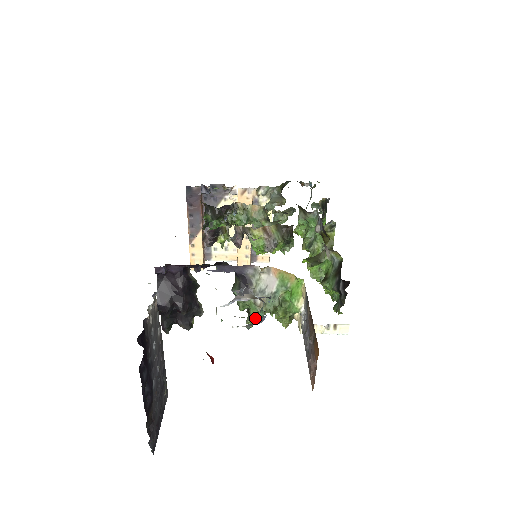
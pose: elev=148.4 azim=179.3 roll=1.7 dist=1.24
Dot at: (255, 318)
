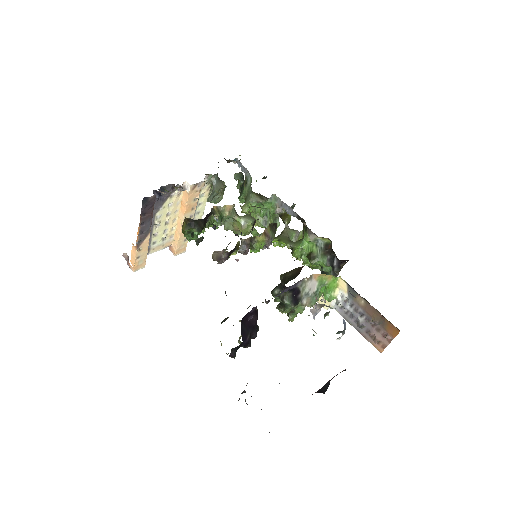
Dot at: occluded
